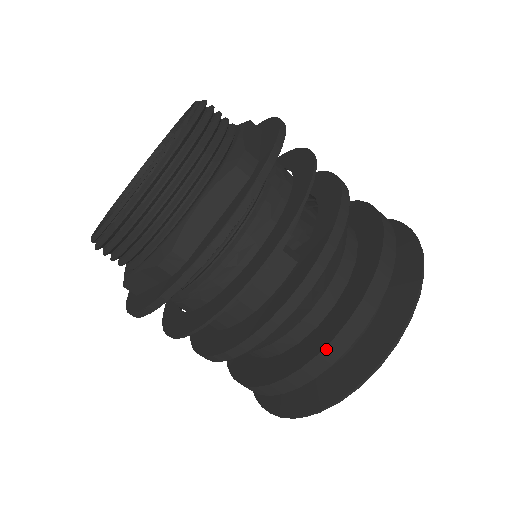
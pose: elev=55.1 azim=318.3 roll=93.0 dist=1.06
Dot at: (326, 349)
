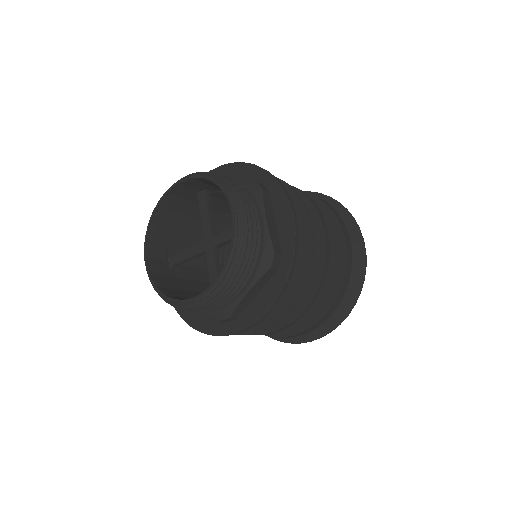
Dot at: (309, 329)
